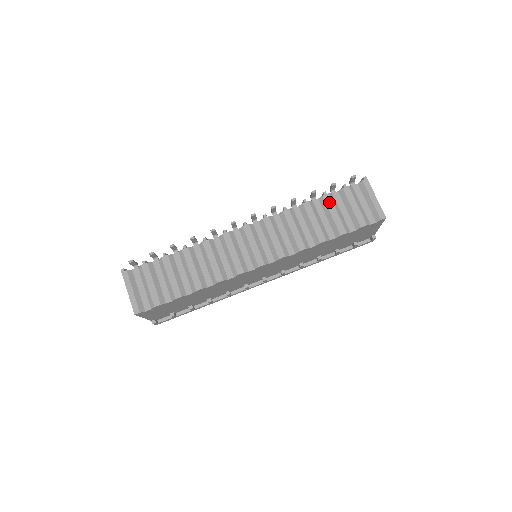
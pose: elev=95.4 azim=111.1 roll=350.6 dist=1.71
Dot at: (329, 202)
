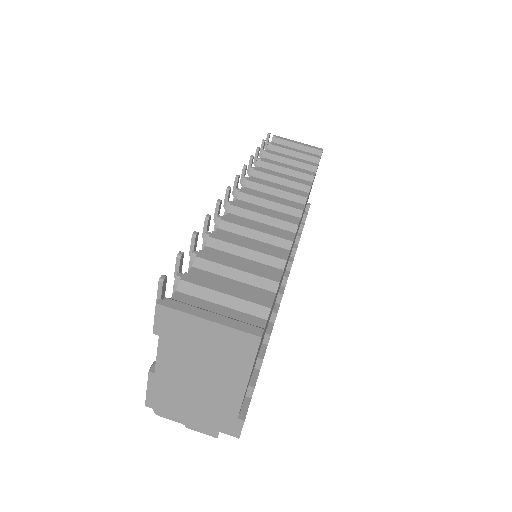
Dot at: (277, 153)
